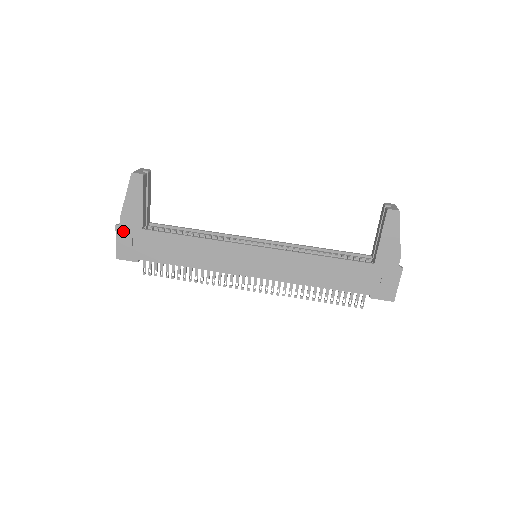
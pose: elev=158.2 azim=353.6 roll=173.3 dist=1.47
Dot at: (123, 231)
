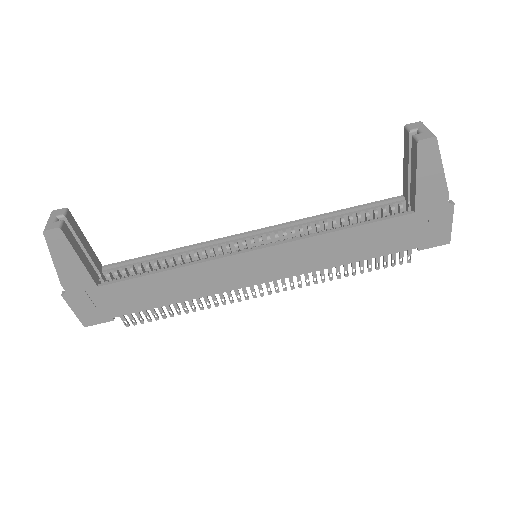
Dot at: (75, 298)
